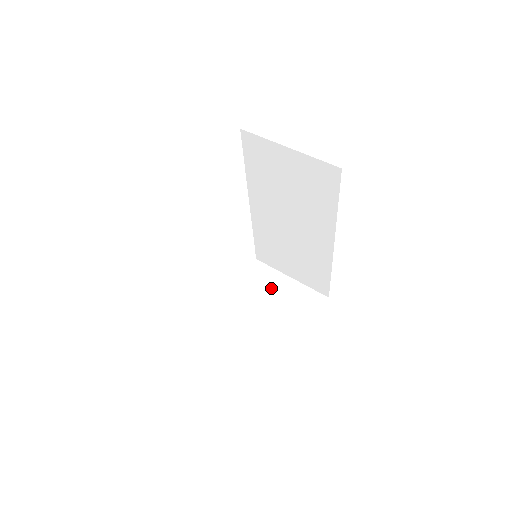
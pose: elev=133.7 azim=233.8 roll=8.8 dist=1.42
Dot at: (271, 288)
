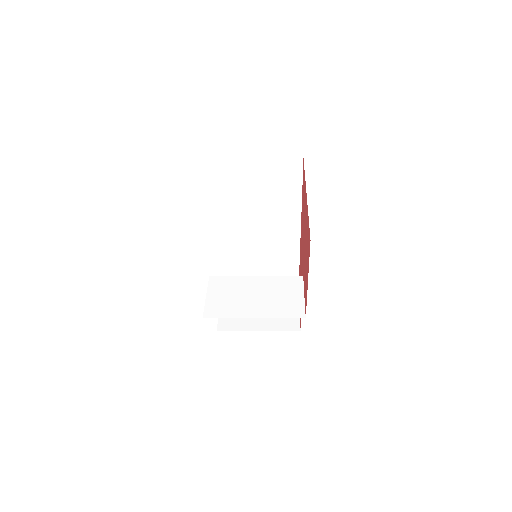
Dot at: occluded
